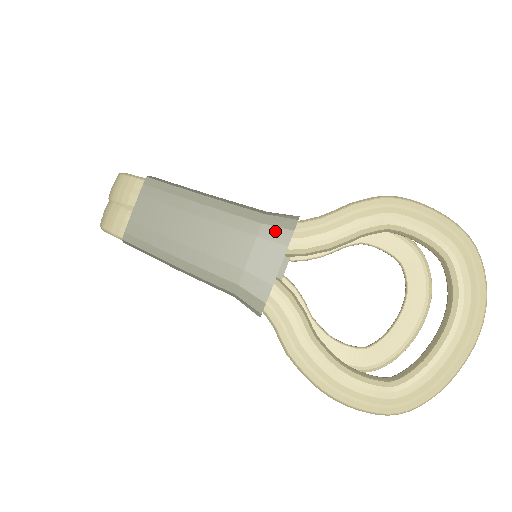
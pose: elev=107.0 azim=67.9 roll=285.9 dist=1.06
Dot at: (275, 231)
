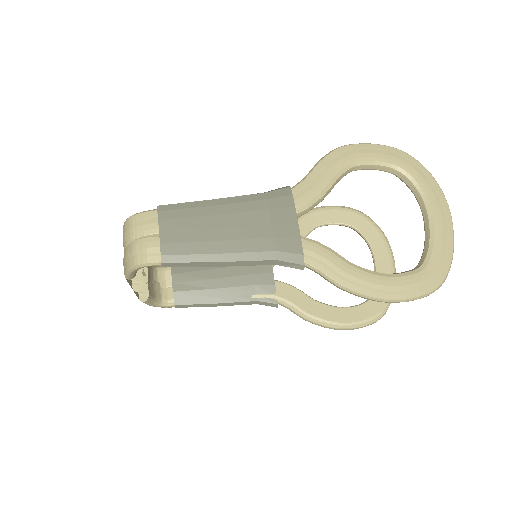
Dot at: (279, 200)
